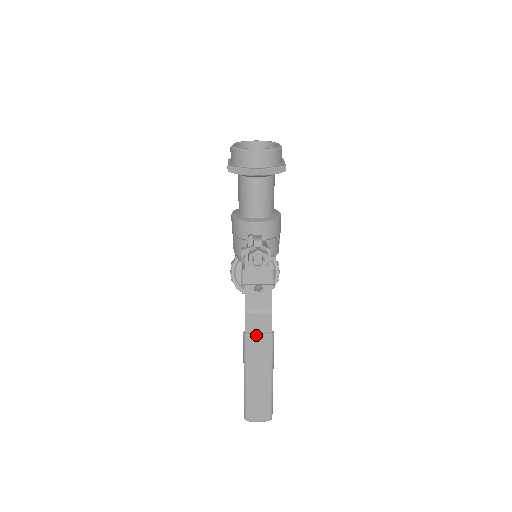
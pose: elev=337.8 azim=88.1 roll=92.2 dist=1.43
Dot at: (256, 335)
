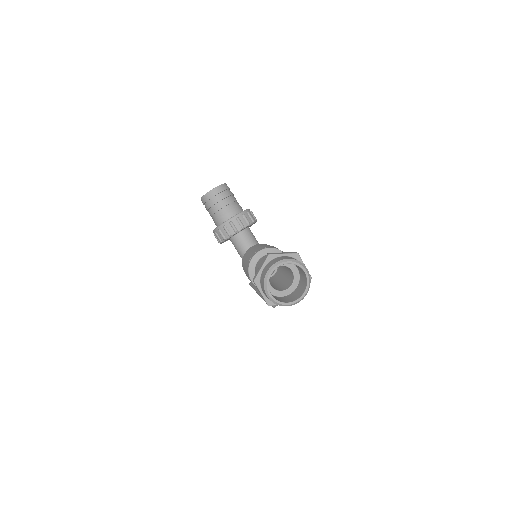
Dot at: occluded
